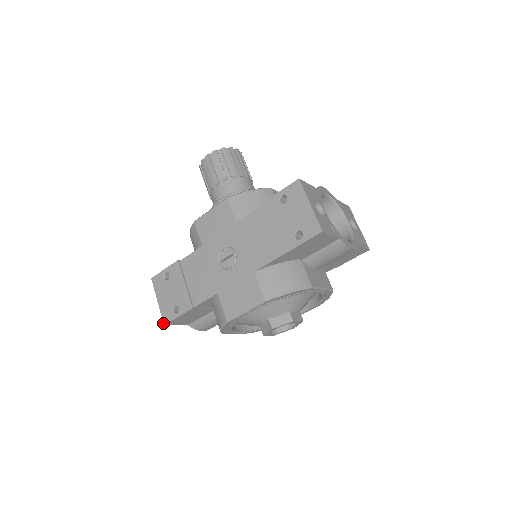
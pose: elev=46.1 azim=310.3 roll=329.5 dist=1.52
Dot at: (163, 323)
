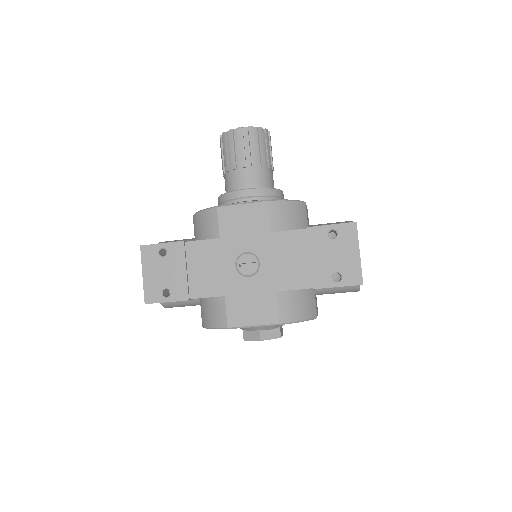
Dot at: (144, 301)
